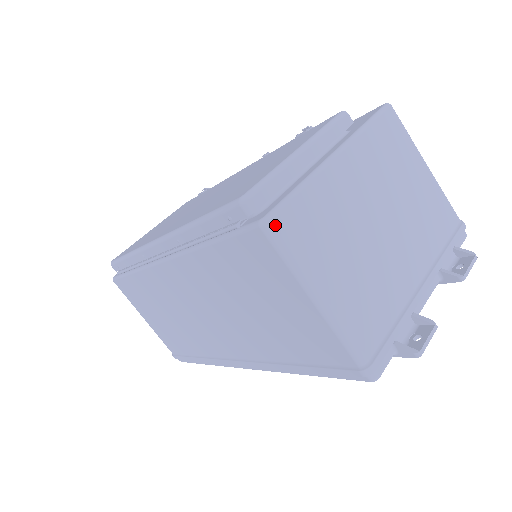
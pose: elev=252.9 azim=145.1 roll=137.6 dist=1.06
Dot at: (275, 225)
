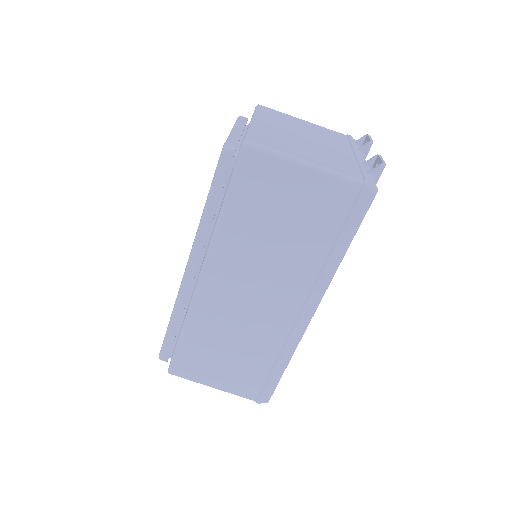
Dot at: (251, 141)
